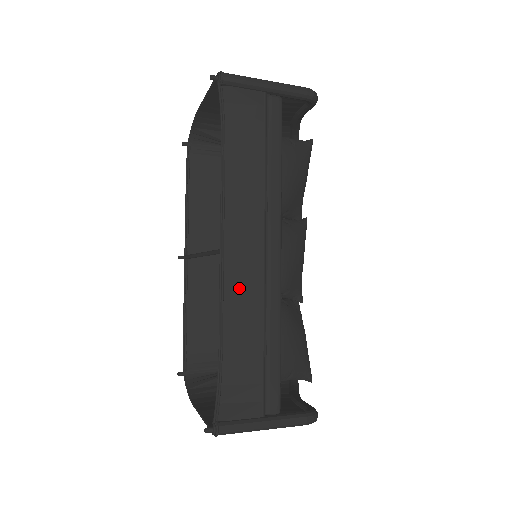
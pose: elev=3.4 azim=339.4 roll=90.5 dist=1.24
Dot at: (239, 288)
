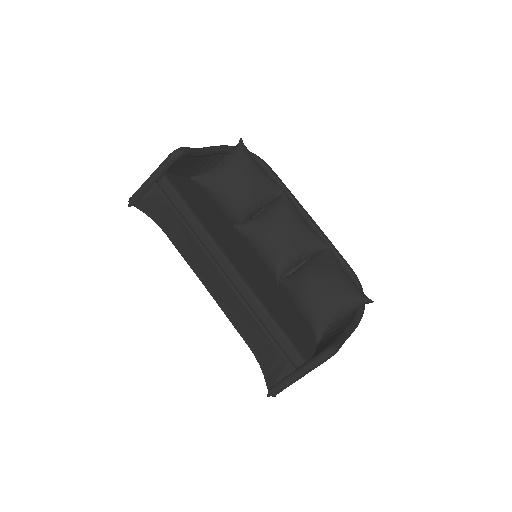
Dot at: (229, 303)
